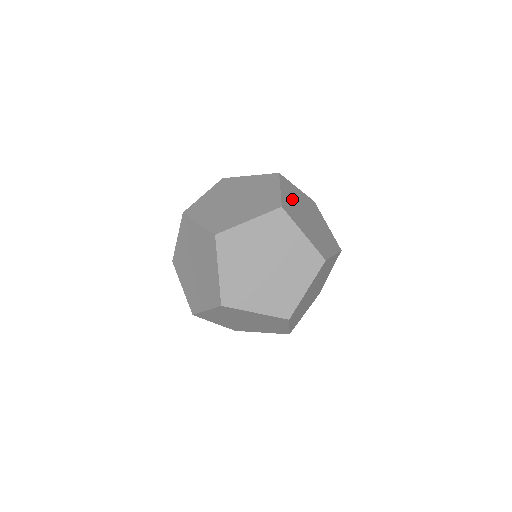
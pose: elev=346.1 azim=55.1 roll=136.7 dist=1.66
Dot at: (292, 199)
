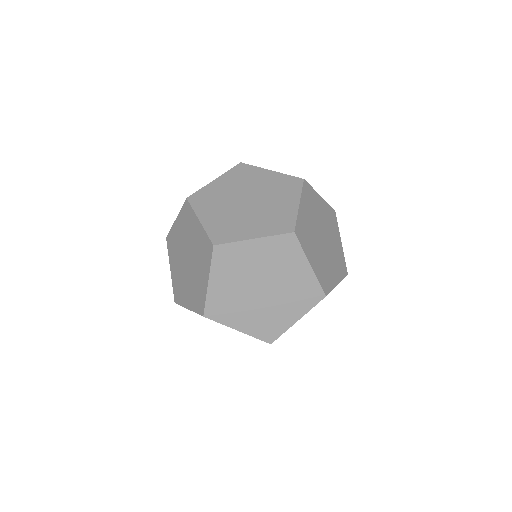
Dot at: occluded
